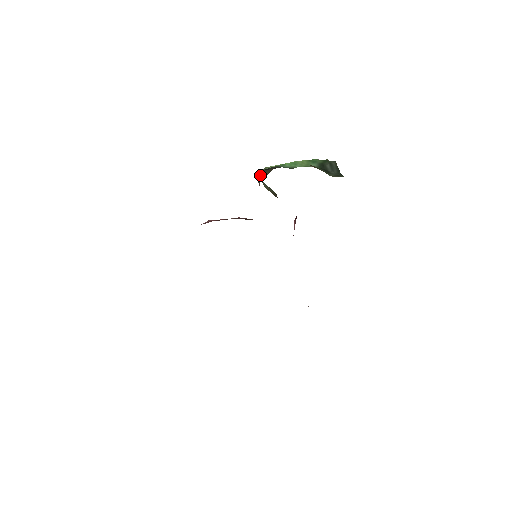
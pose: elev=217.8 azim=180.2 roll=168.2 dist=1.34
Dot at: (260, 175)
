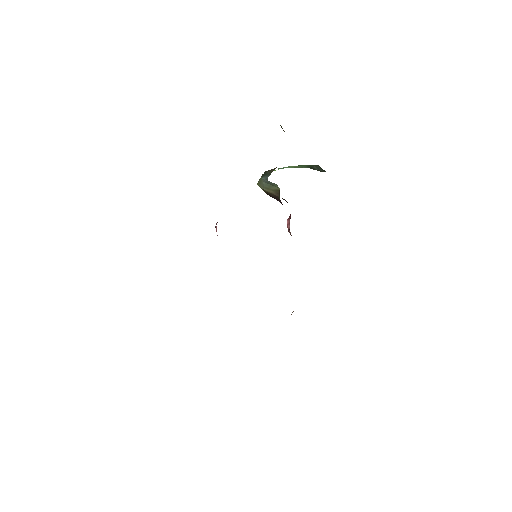
Dot at: (265, 174)
